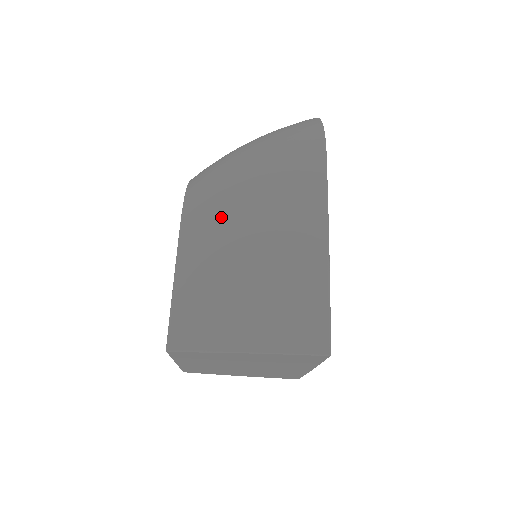
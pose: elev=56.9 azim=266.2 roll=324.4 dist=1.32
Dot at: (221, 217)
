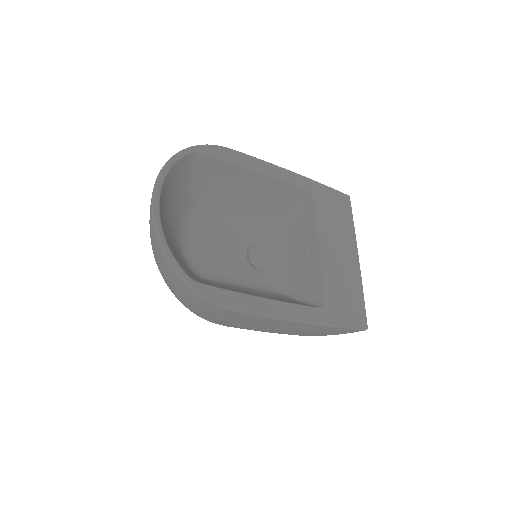
Dot at: occluded
